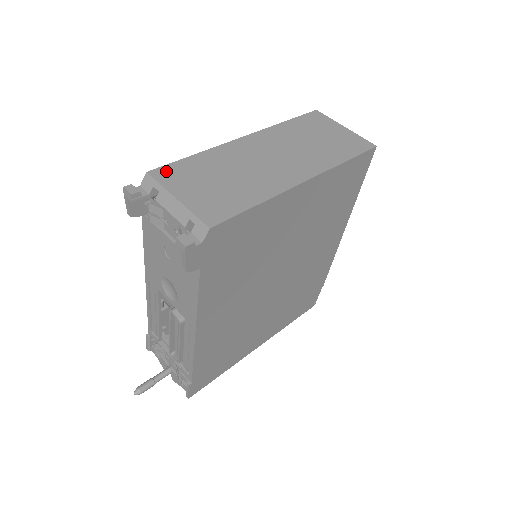
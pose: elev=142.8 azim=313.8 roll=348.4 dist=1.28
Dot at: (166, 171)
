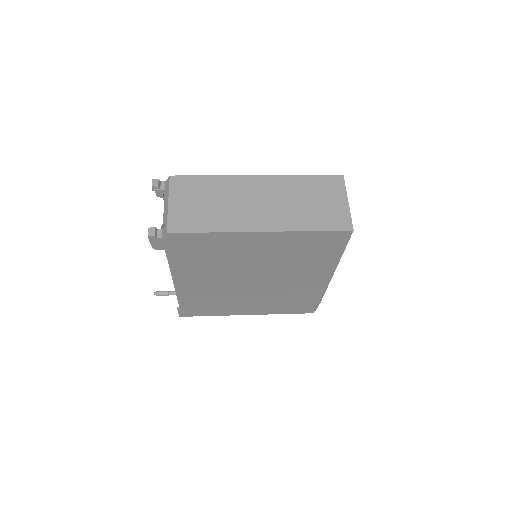
Dot at: (181, 180)
